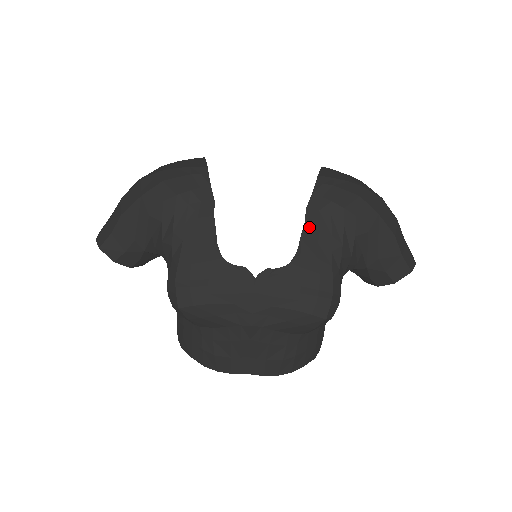
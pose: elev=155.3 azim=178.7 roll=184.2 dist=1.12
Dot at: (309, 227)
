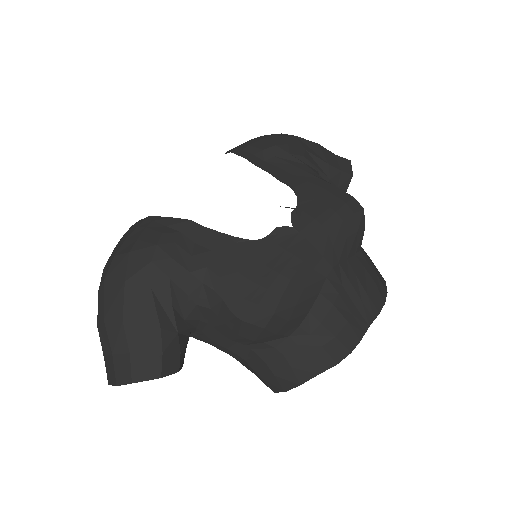
Dot at: (274, 172)
